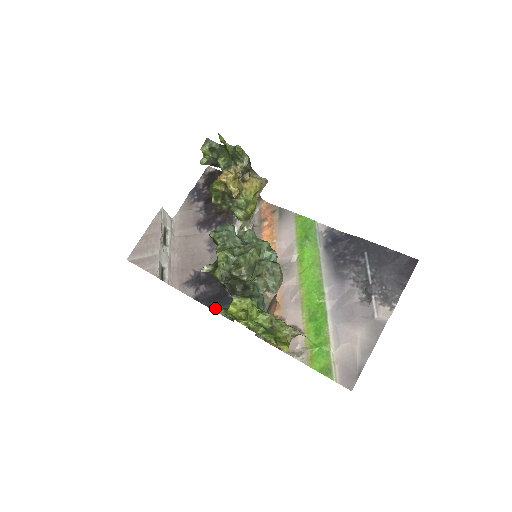
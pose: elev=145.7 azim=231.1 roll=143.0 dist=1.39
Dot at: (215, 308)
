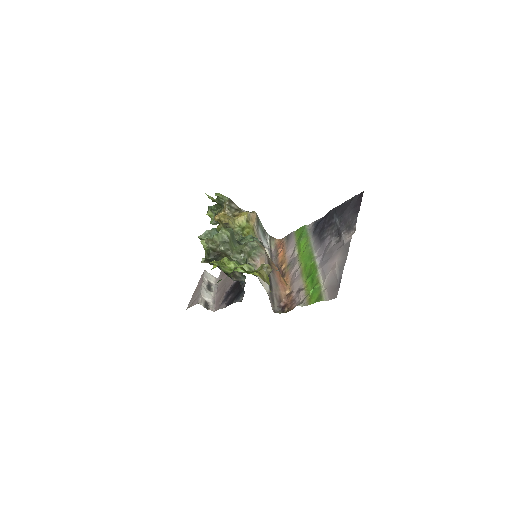
Dot at: (235, 301)
